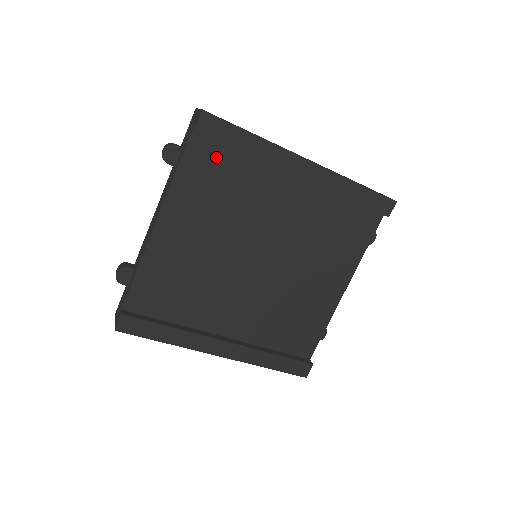
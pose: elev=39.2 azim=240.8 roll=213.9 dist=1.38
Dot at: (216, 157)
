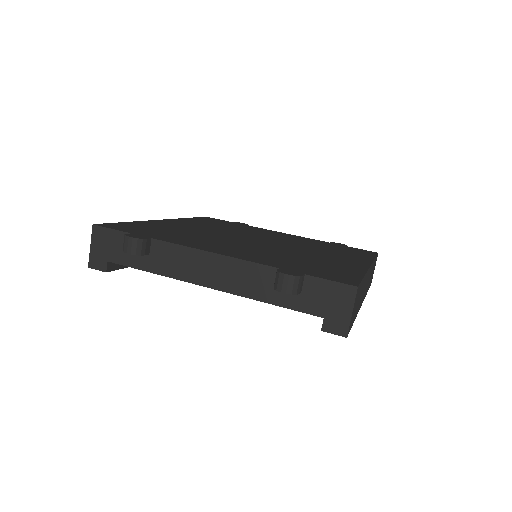
Dot at: occluded
